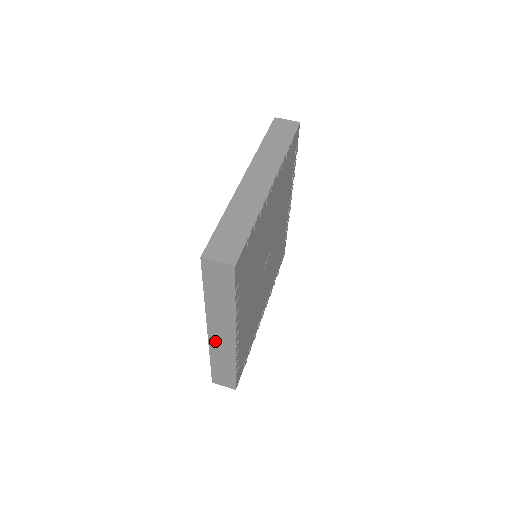
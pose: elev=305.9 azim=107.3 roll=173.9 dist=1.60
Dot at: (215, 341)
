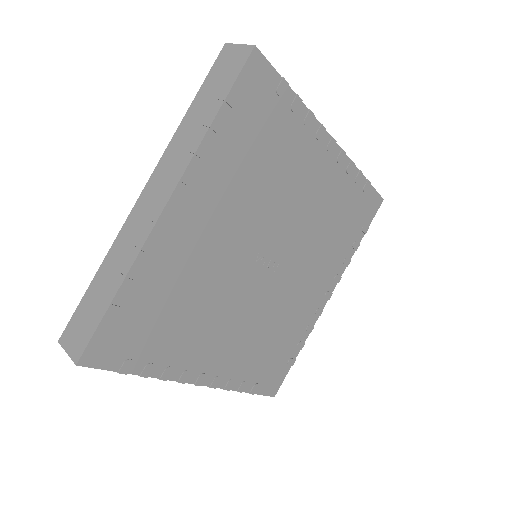
Dot at: (137, 214)
